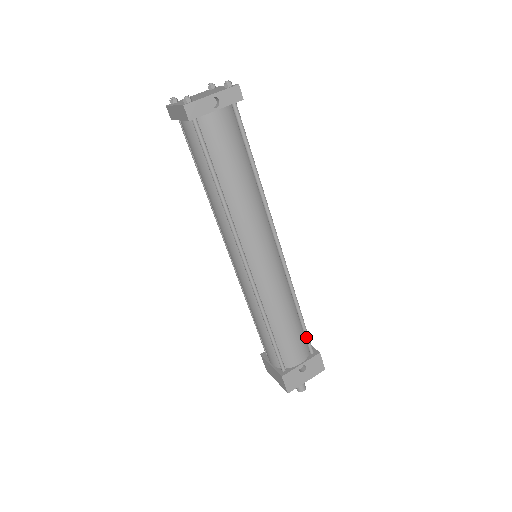
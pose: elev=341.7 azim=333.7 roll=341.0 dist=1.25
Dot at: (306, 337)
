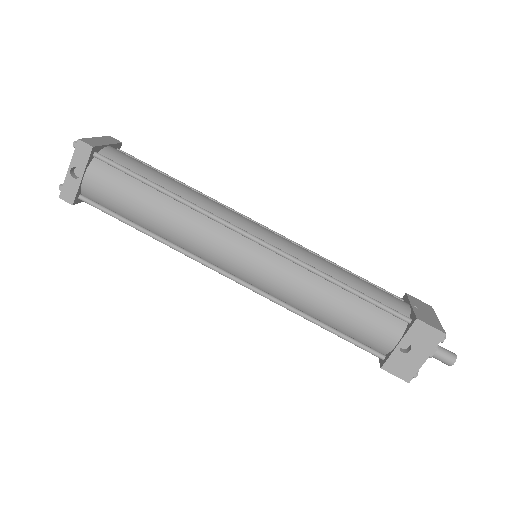
Dot at: (382, 309)
